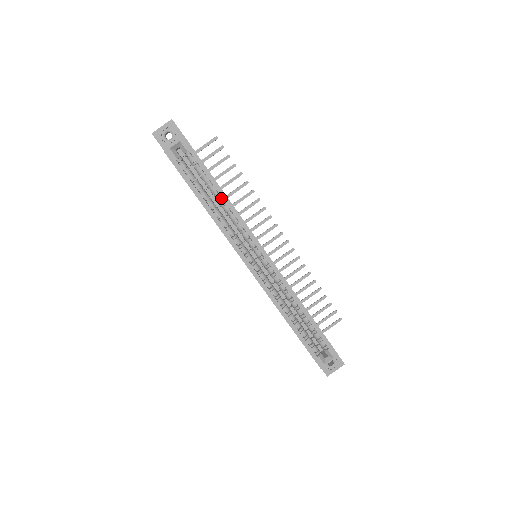
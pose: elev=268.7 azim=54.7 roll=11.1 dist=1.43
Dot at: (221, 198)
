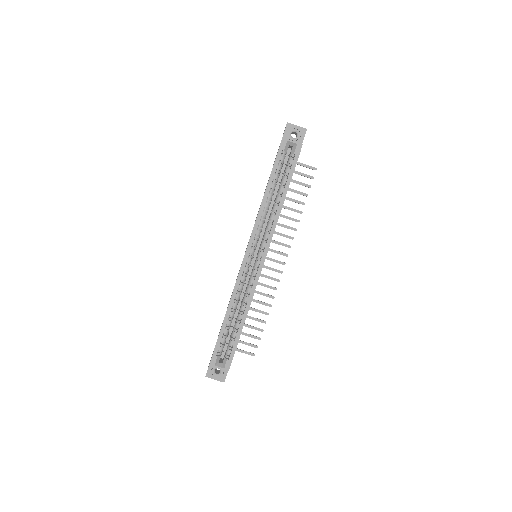
Dot at: (280, 200)
